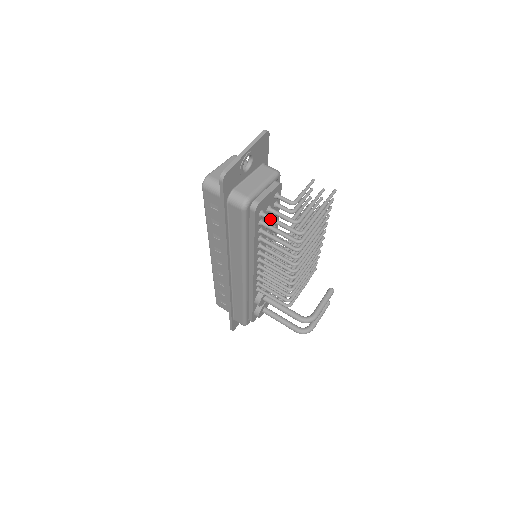
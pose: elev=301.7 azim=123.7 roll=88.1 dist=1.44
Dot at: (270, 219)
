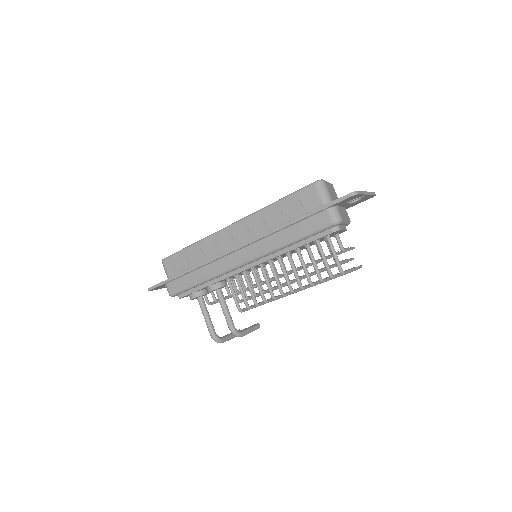
Dot at: (332, 245)
